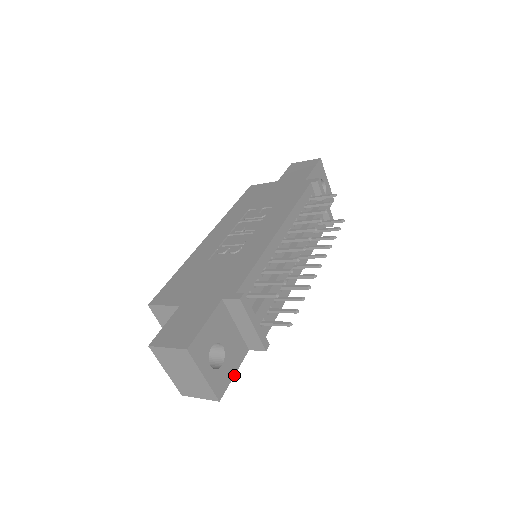
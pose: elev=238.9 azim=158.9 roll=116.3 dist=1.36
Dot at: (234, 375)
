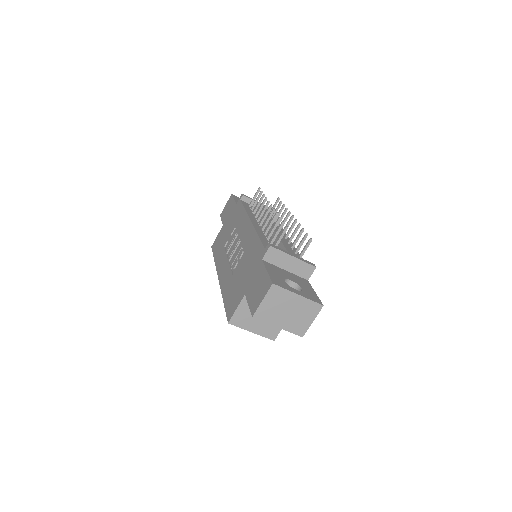
Dot at: (315, 293)
